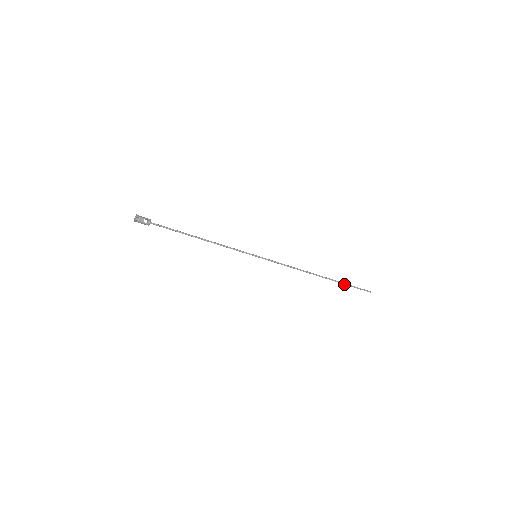
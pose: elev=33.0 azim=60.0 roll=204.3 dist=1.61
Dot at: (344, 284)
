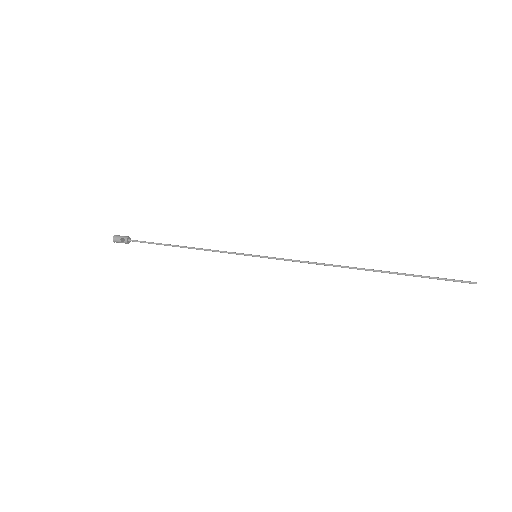
Dot at: (414, 276)
